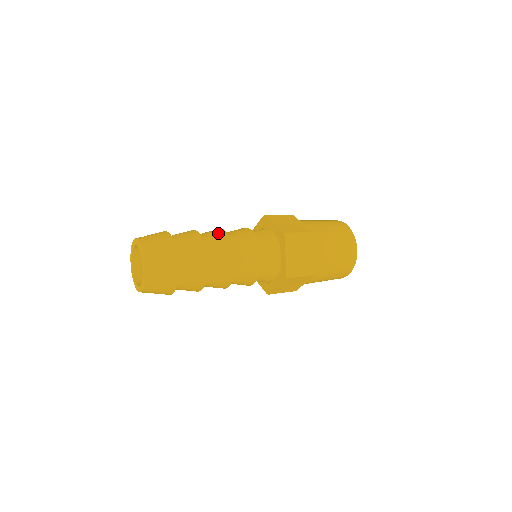
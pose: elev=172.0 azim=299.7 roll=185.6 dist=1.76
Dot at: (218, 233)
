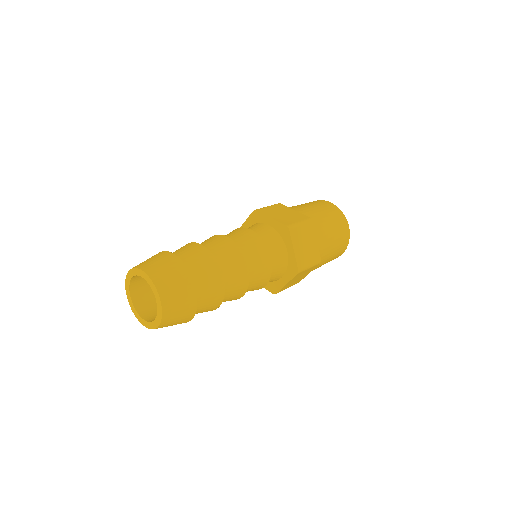
Dot at: (239, 267)
